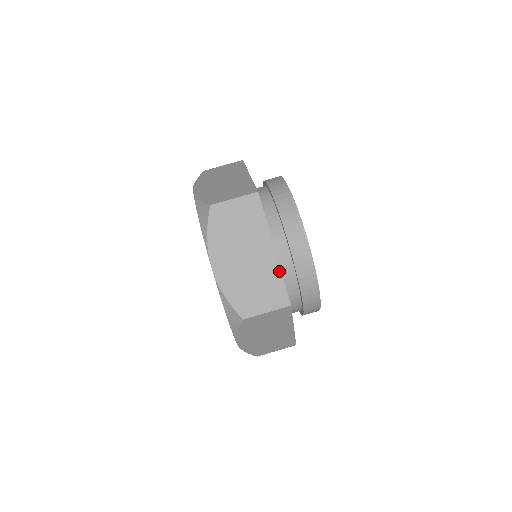
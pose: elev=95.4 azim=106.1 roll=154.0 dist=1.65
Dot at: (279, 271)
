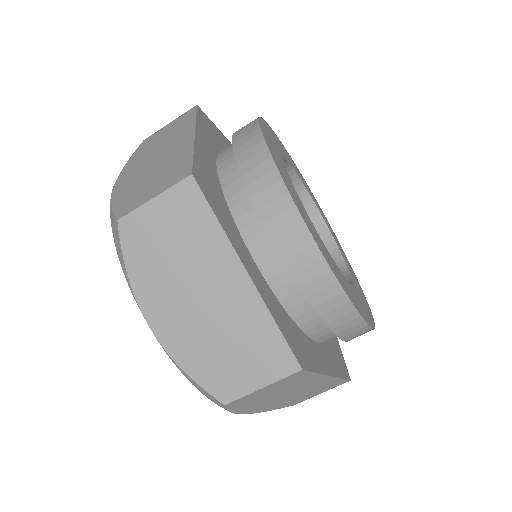
Dot at: (266, 312)
